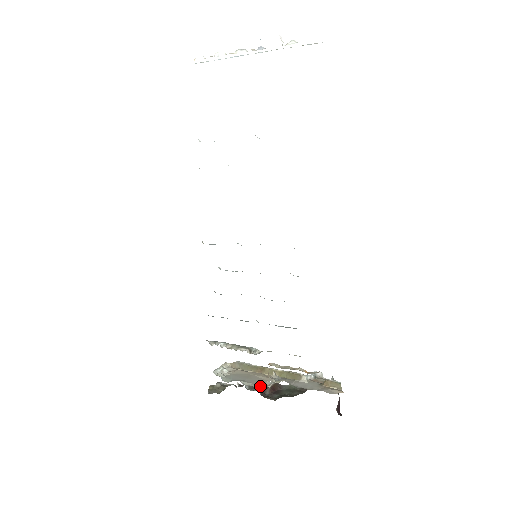
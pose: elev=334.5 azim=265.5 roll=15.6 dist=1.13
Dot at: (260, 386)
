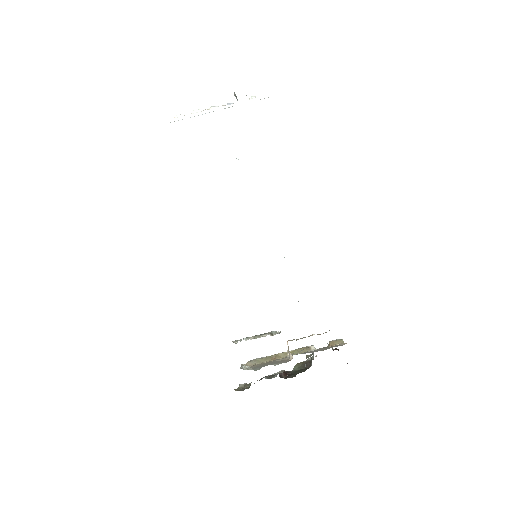
Dot at: occluded
